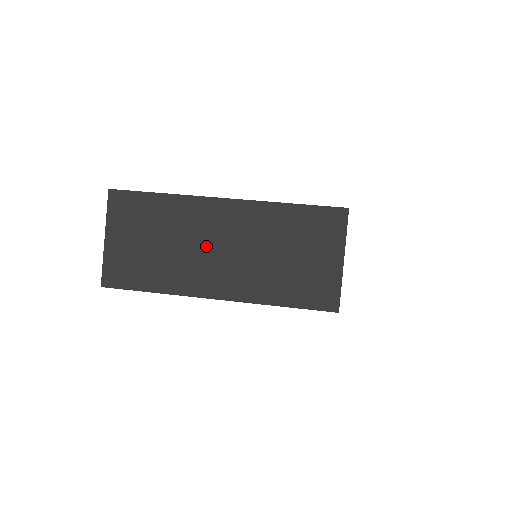
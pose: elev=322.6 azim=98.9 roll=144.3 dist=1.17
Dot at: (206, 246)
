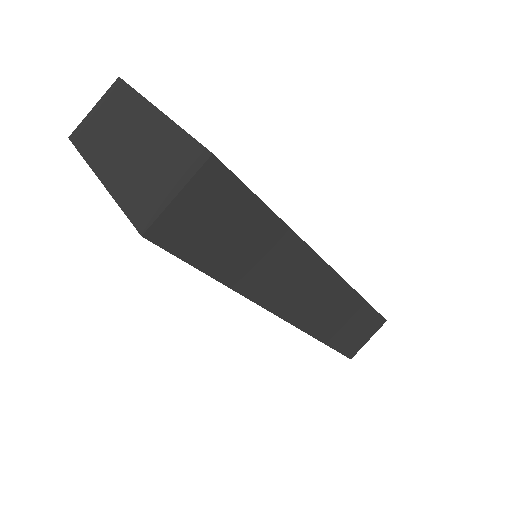
Dot at: (125, 138)
